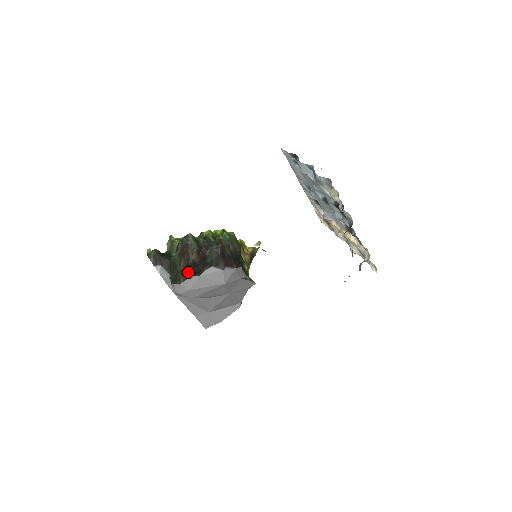
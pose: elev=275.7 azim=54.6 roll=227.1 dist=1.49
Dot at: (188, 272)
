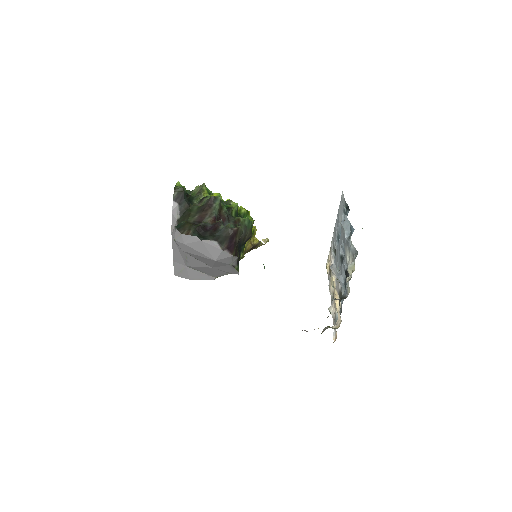
Dot at: (195, 230)
